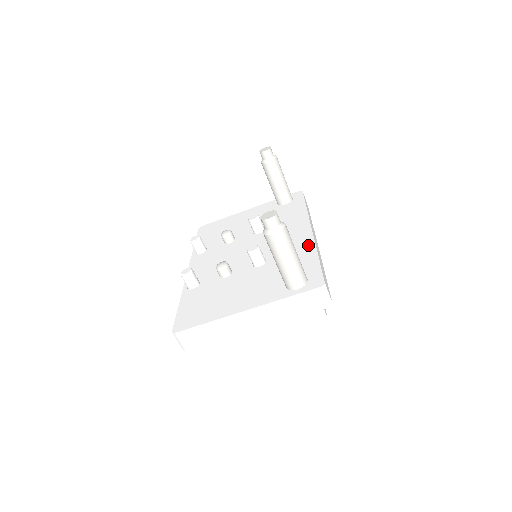
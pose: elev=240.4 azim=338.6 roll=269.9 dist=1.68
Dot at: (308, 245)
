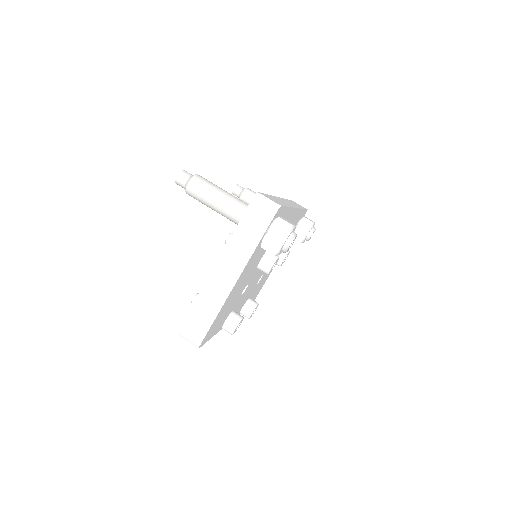
Dot at: occluded
